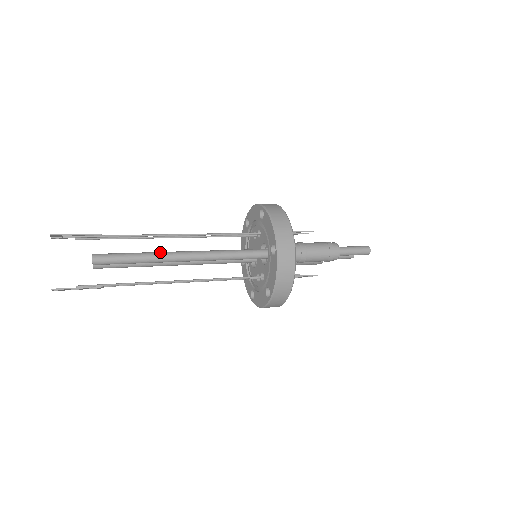
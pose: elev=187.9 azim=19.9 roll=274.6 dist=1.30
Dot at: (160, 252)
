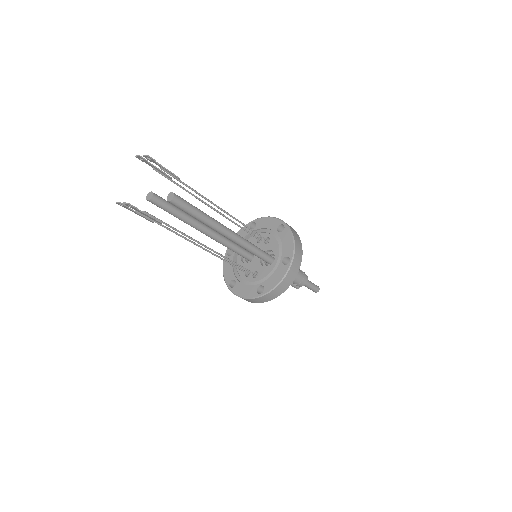
Dot at: (214, 219)
